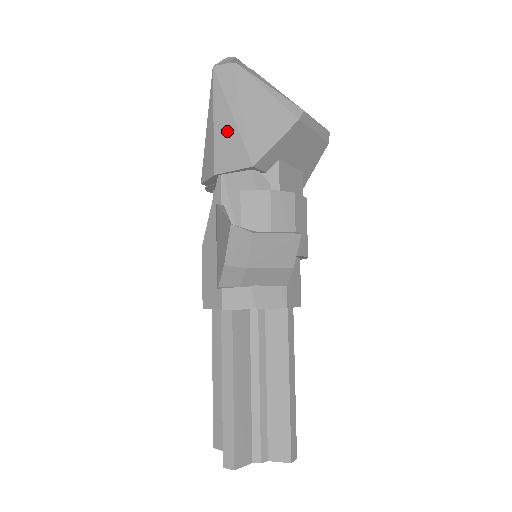
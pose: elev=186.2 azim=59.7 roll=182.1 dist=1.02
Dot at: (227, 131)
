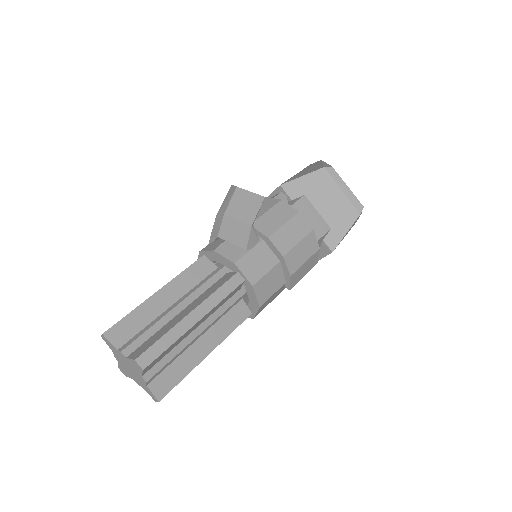
Dot at: occluded
